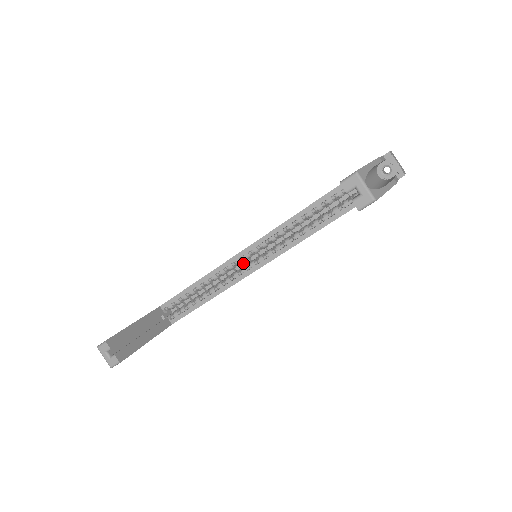
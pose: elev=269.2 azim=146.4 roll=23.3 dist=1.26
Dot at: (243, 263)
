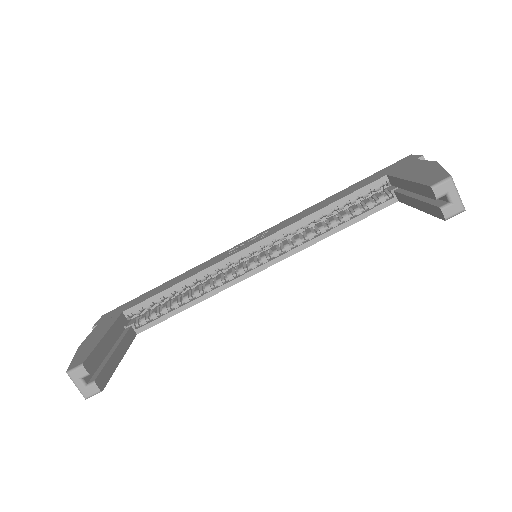
Dot at: occluded
